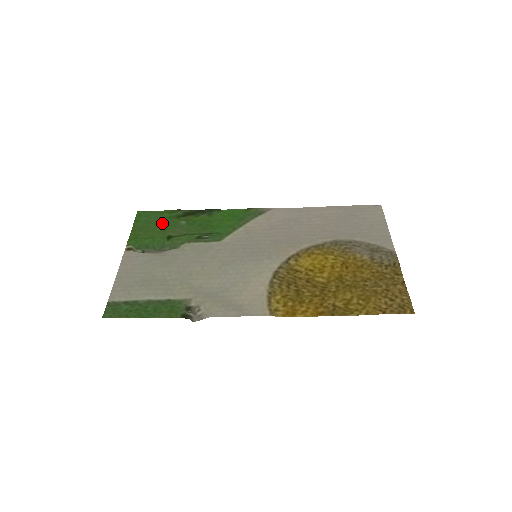
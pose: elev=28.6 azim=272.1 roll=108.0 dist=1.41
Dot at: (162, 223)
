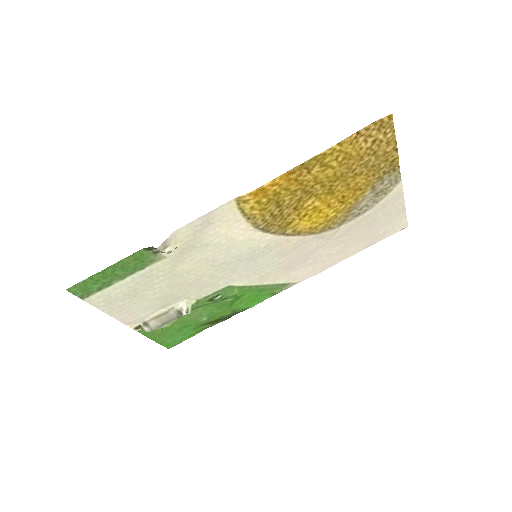
Dot at: (184, 328)
